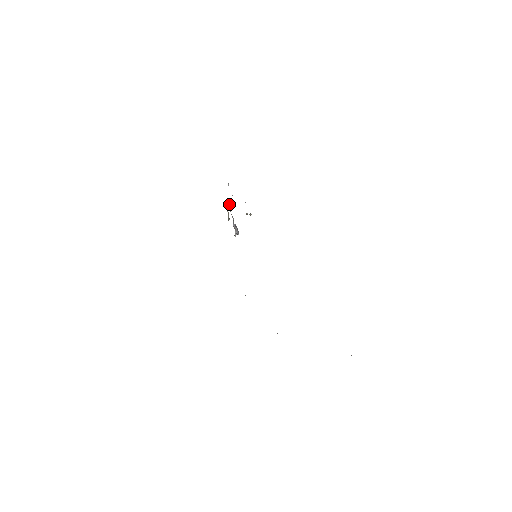
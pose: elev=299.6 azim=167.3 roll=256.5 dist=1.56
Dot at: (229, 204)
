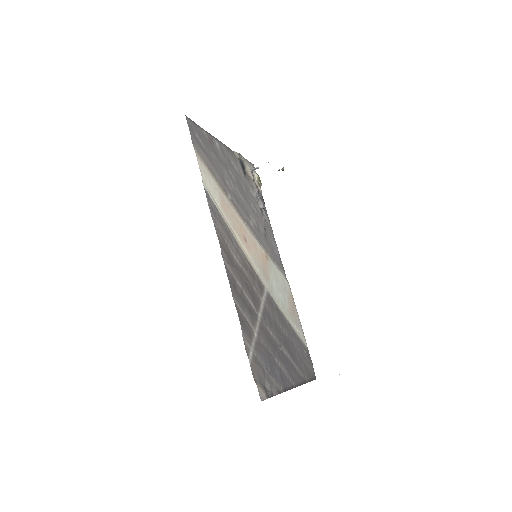
Dot at: occluded
